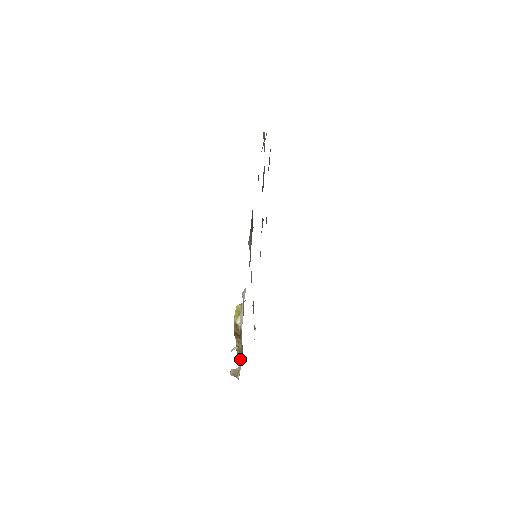
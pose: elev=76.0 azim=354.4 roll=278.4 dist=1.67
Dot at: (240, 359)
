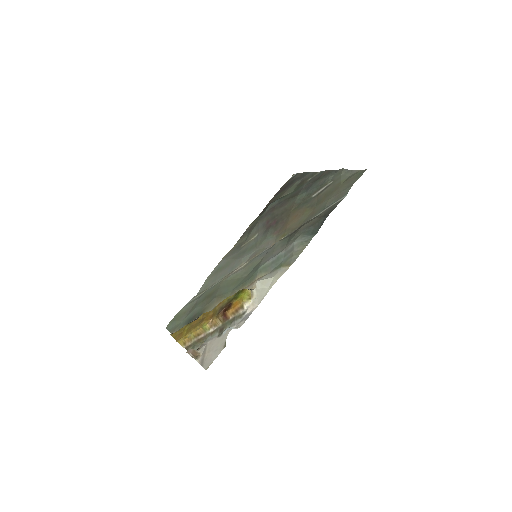
Dot at: (184, 344)
